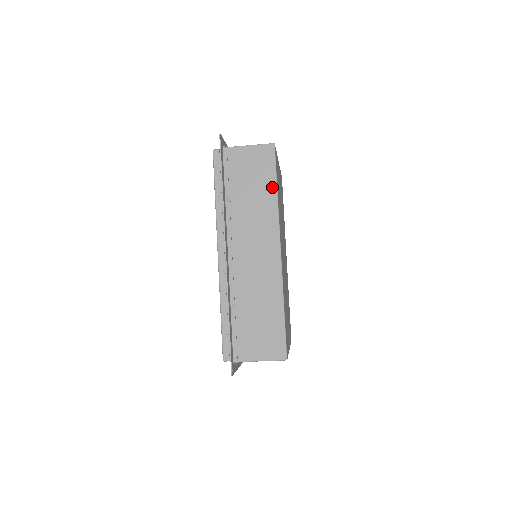
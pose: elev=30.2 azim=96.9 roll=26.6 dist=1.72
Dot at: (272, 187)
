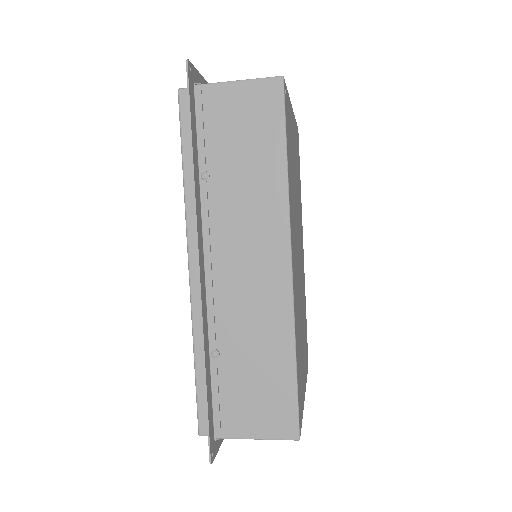
Dot at: (278, 155)
